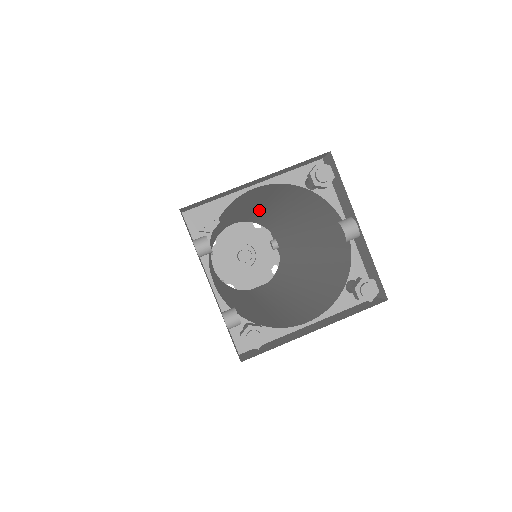
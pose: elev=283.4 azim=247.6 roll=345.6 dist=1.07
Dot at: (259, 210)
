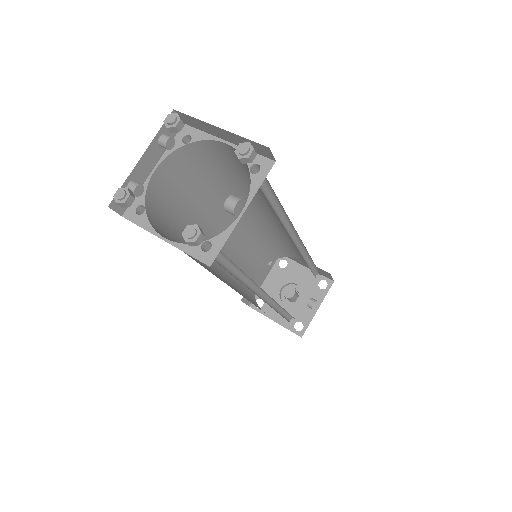
Dot at: occluded
